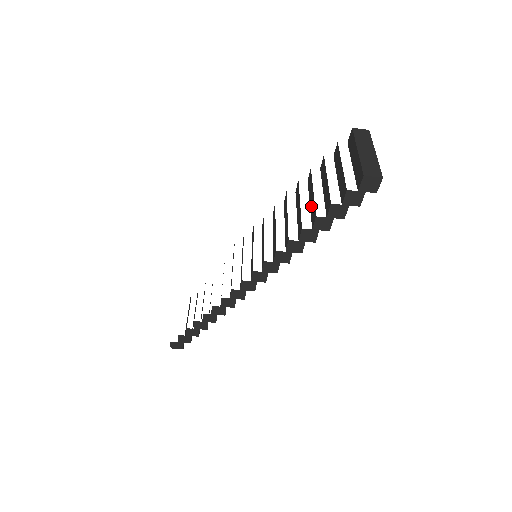
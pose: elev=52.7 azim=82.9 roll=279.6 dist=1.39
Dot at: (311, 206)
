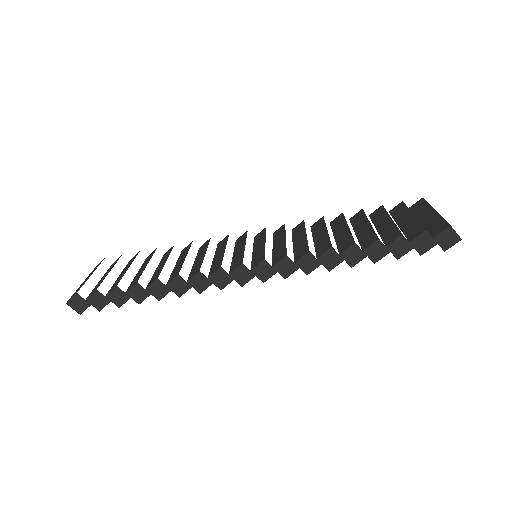
Dot at: (362, 234)
